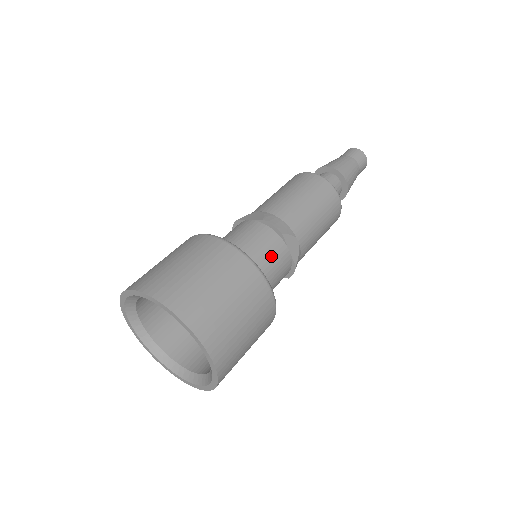
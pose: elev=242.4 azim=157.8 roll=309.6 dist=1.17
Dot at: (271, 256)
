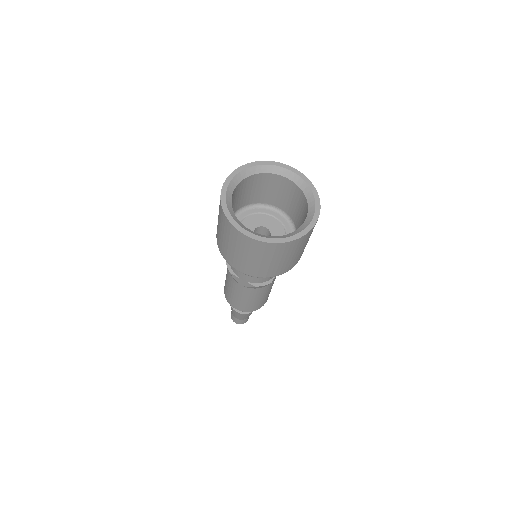
Dot at: occluded
